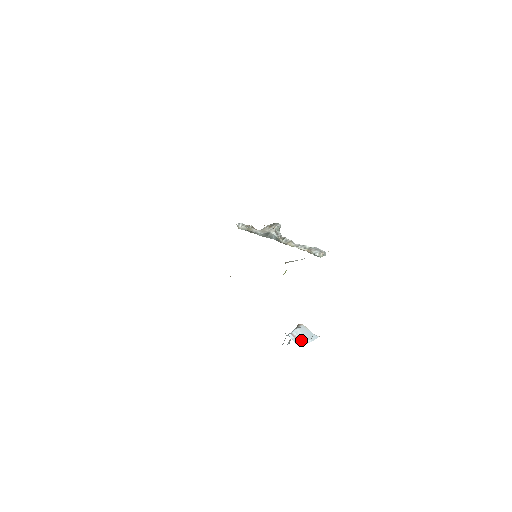
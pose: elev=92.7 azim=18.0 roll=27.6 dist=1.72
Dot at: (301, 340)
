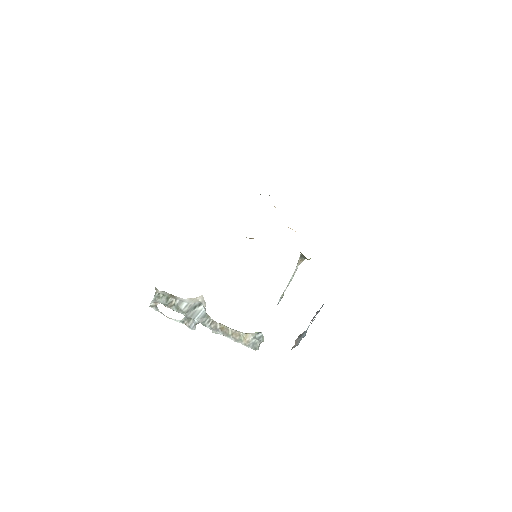
Dot at: occluded
